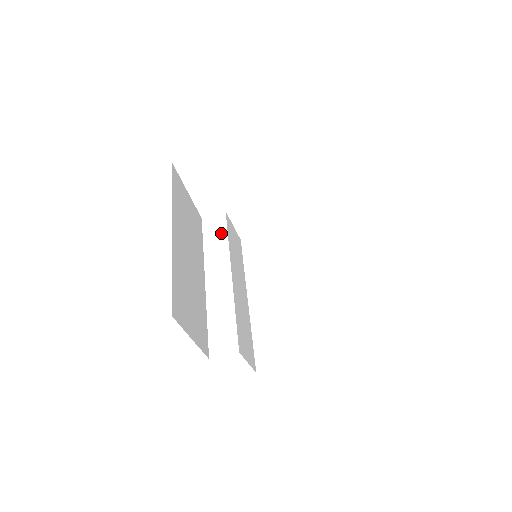
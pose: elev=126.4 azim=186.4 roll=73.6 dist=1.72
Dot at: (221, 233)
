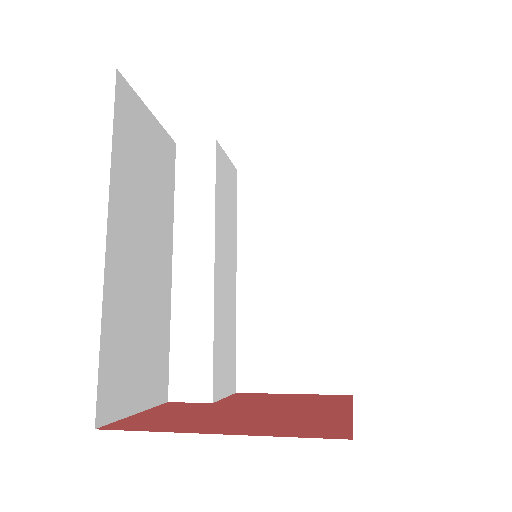
Dot at: (205, 181)
